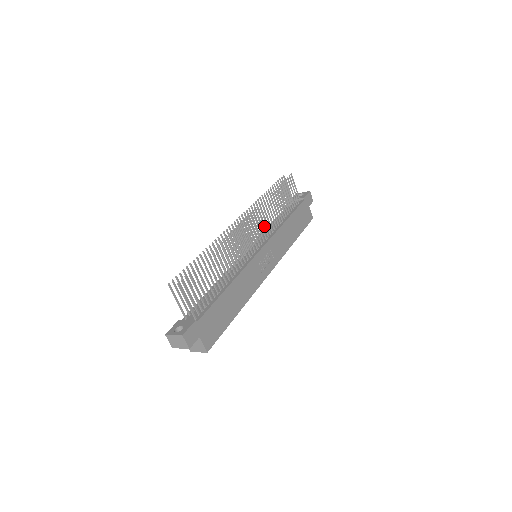
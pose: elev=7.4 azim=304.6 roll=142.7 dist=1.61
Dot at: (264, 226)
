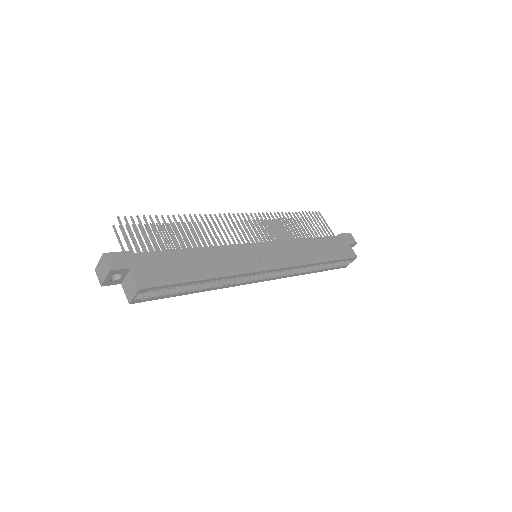
Dot at: (269, 232)
